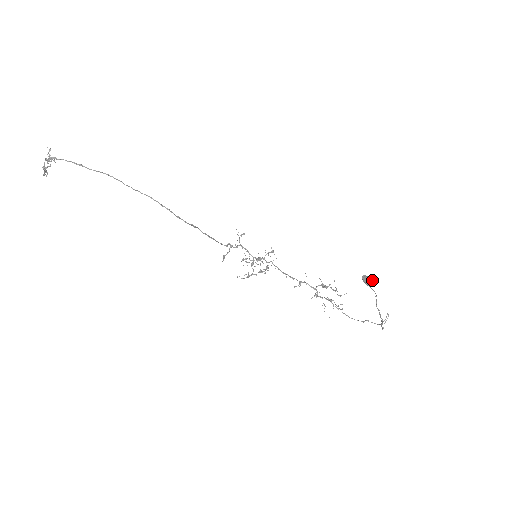
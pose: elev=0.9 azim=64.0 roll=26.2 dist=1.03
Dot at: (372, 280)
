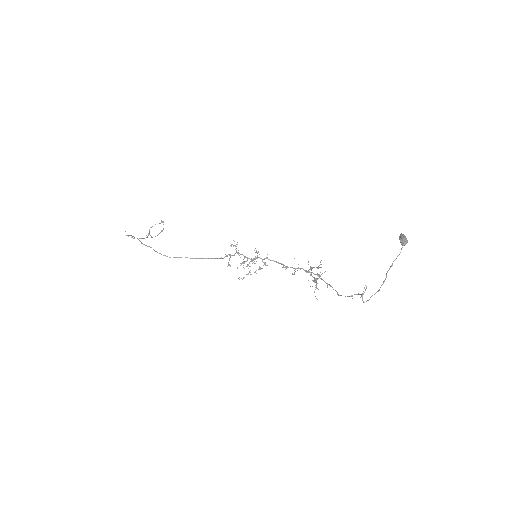
Dot at: (403, 239)
